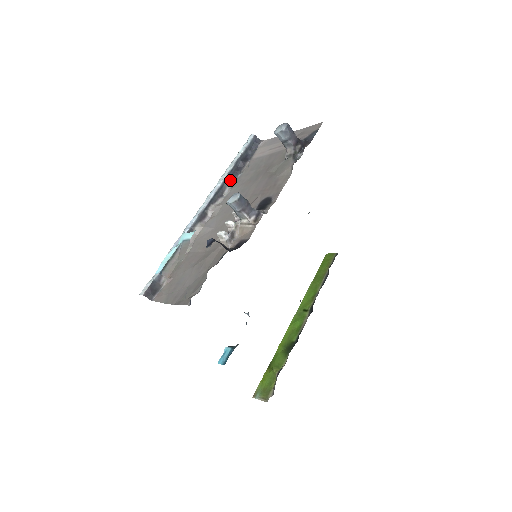
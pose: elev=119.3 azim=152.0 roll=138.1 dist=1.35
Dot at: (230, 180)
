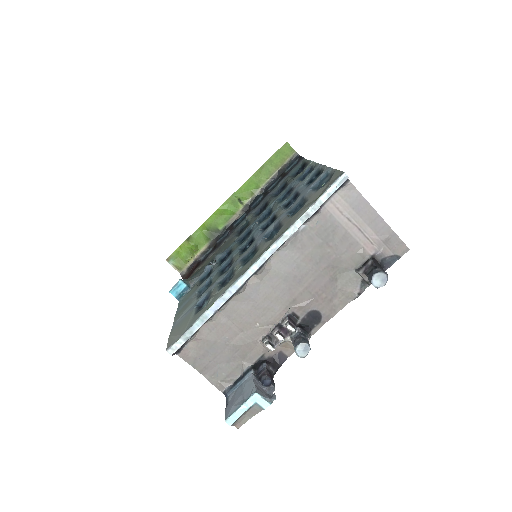
Dot at: occluded
